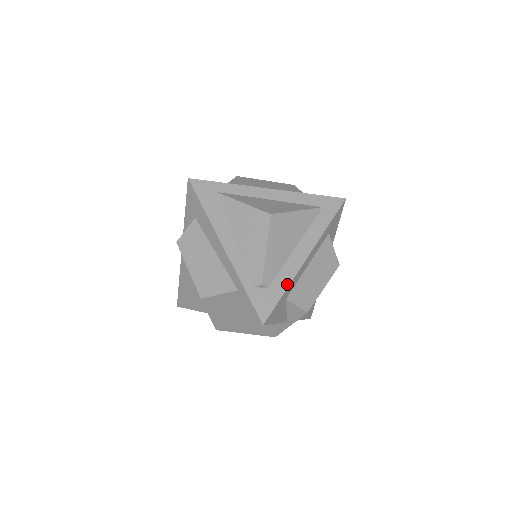
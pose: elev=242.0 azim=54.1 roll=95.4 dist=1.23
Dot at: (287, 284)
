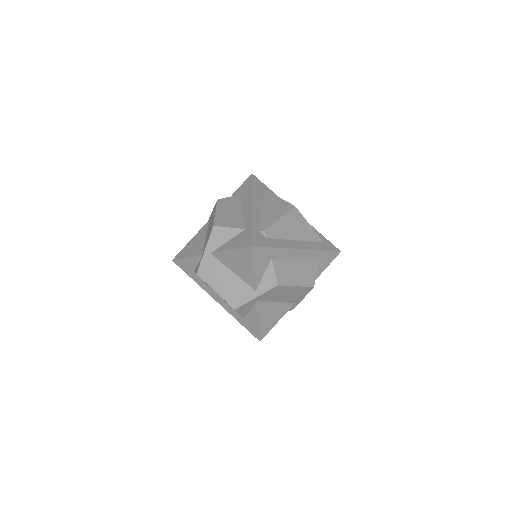
Dot at: (280, 246)
